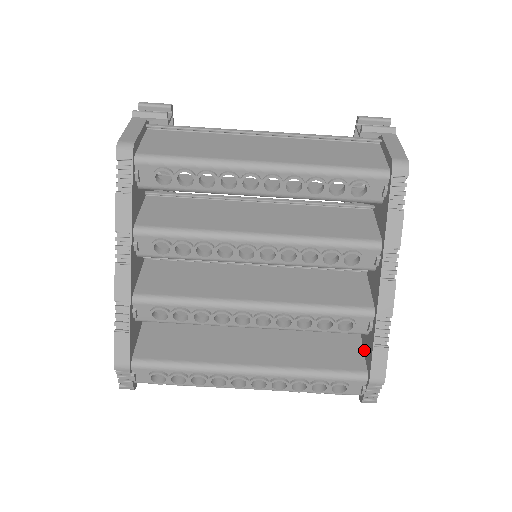
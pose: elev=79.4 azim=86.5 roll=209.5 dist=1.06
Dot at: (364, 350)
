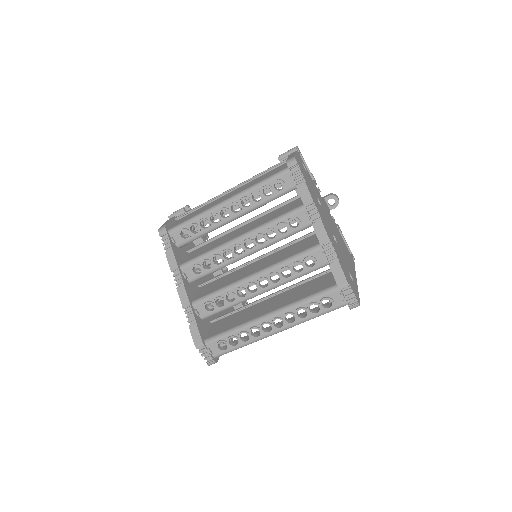
Dot at: occluded
